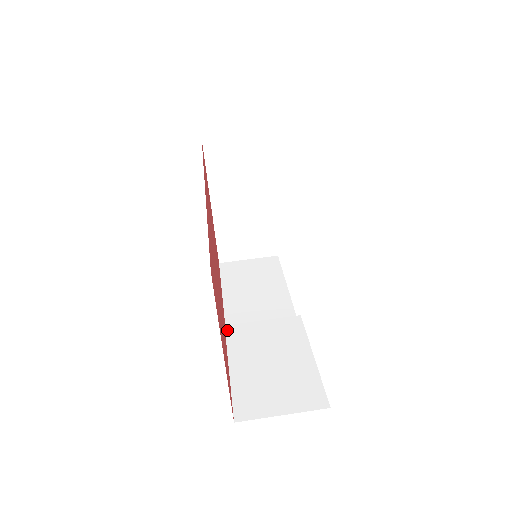
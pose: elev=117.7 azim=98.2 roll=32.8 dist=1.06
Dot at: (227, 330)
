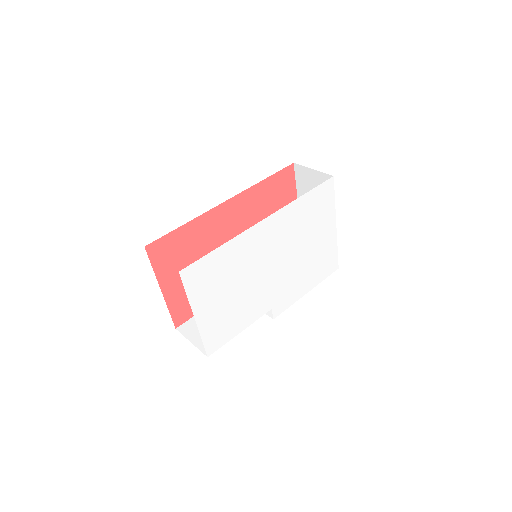
Dot at: occluded
